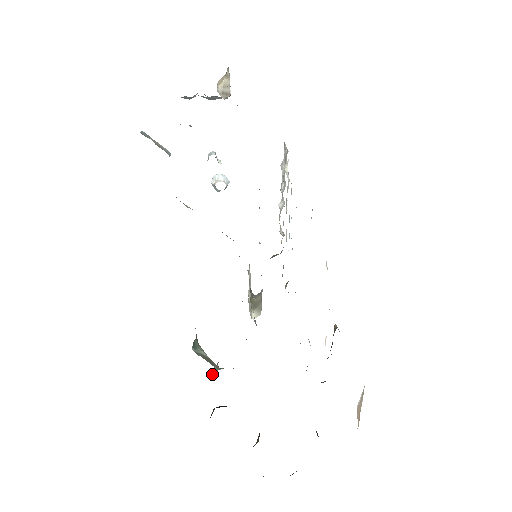
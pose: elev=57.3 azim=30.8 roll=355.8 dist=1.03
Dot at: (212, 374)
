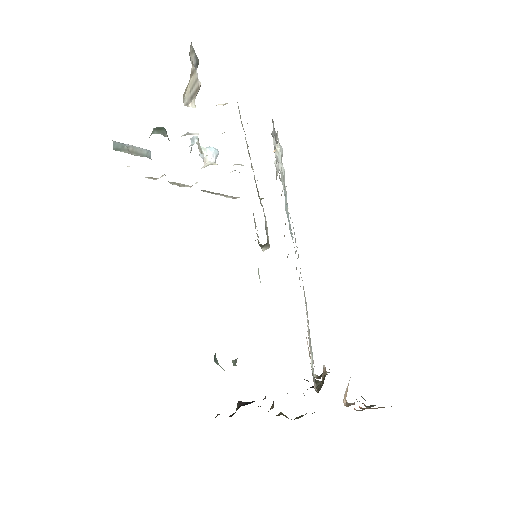
Dot at: occluded
